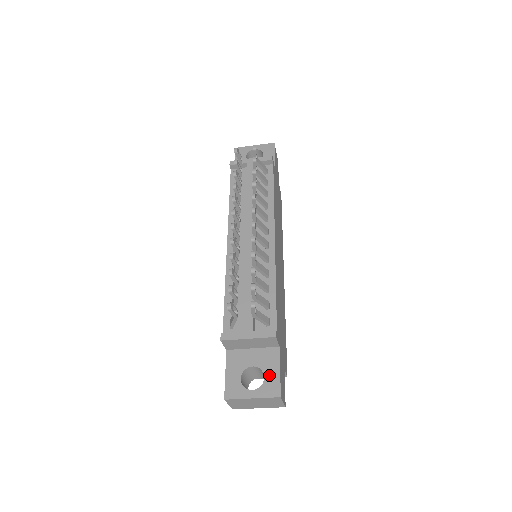
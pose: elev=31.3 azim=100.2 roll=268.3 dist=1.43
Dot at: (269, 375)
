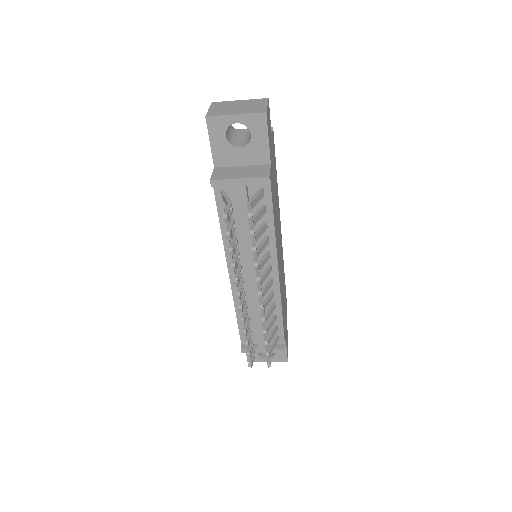
Dot at: occluded
